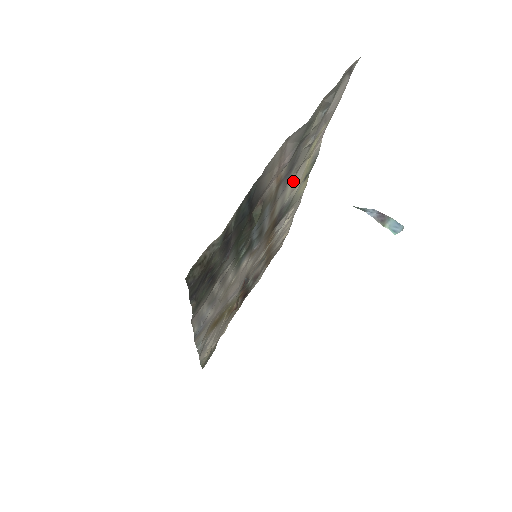
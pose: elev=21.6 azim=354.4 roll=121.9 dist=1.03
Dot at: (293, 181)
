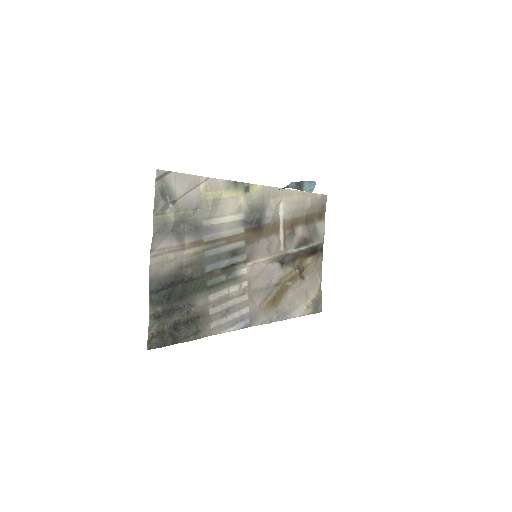
Dot at: (226, 213)
